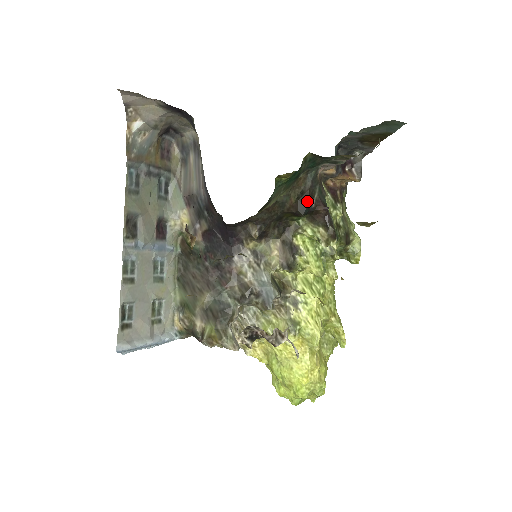
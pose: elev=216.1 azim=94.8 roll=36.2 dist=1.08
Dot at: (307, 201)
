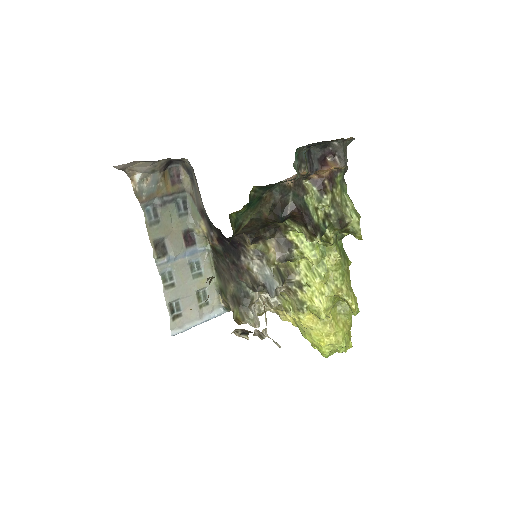
Dot at: (280, 211)
